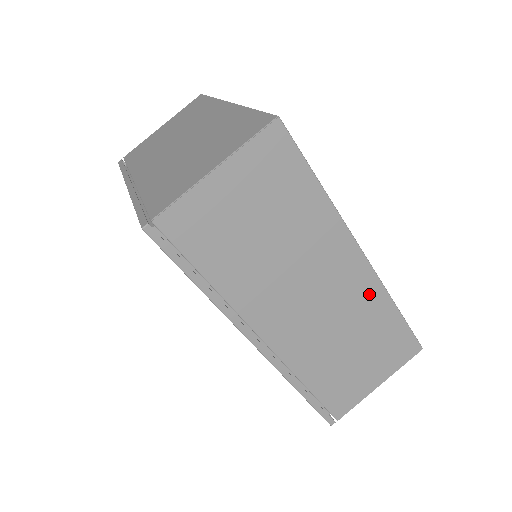
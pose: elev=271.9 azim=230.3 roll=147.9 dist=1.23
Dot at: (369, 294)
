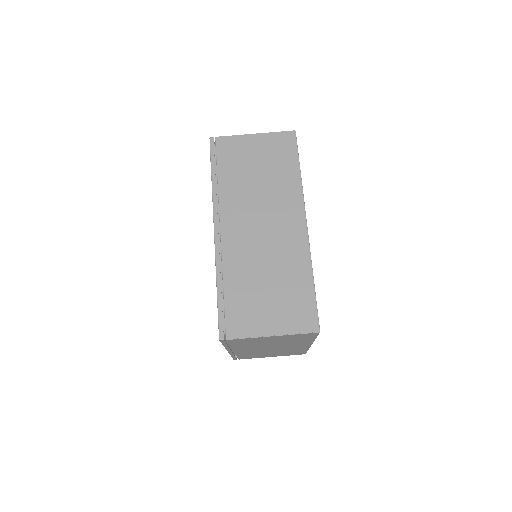
Dot at: (298, 251)
